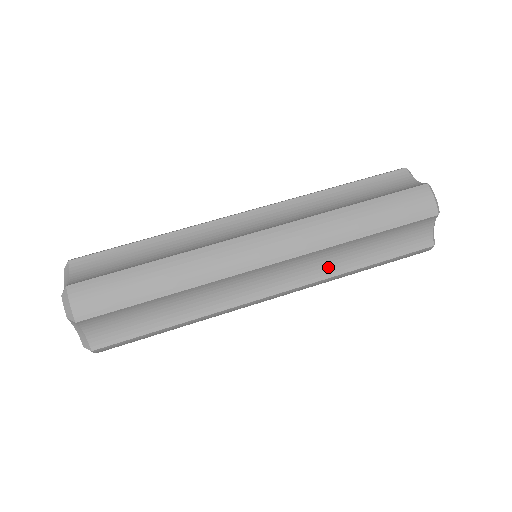
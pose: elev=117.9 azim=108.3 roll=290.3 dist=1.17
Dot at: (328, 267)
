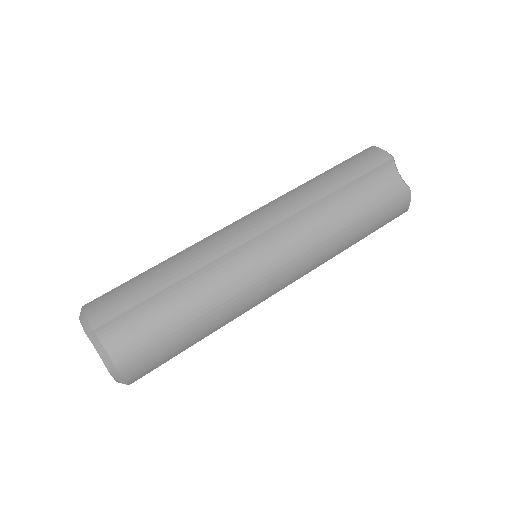
Dot at: (320, 231)
